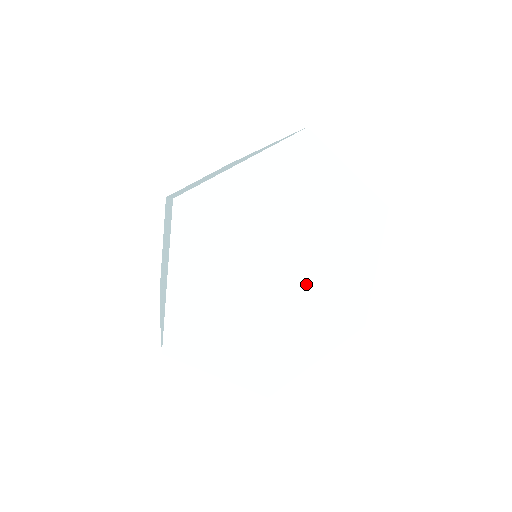
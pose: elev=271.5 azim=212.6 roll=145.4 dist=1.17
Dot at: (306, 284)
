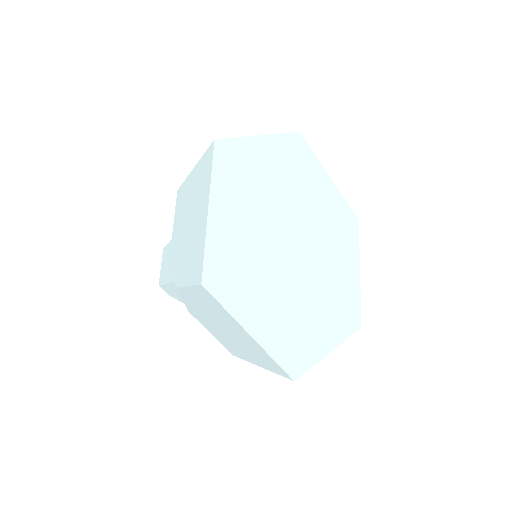
Dot at: (312, 262)
